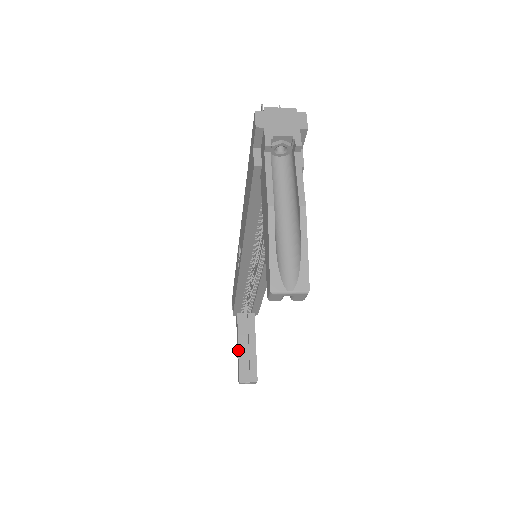
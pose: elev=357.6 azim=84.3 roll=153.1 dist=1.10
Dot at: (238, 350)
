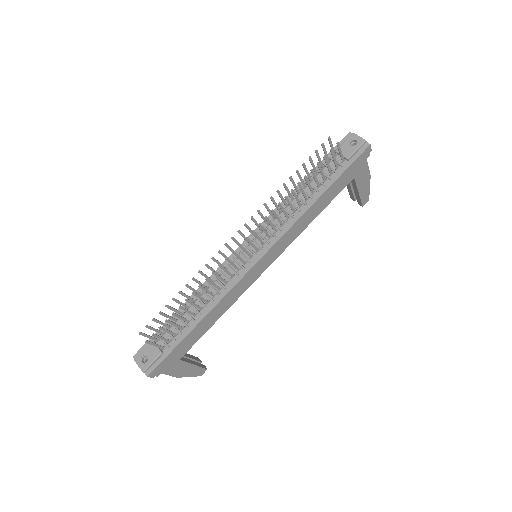
Dot at: occluded
